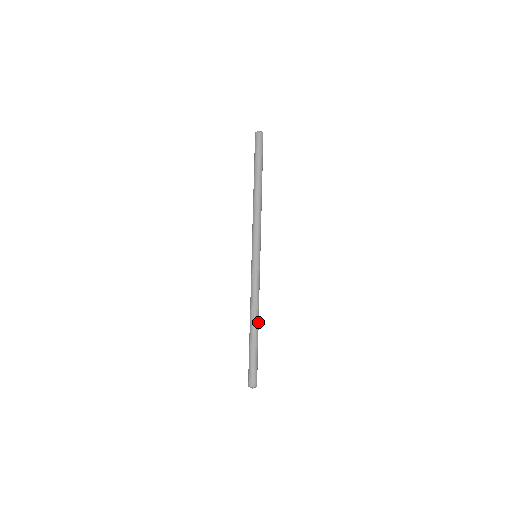
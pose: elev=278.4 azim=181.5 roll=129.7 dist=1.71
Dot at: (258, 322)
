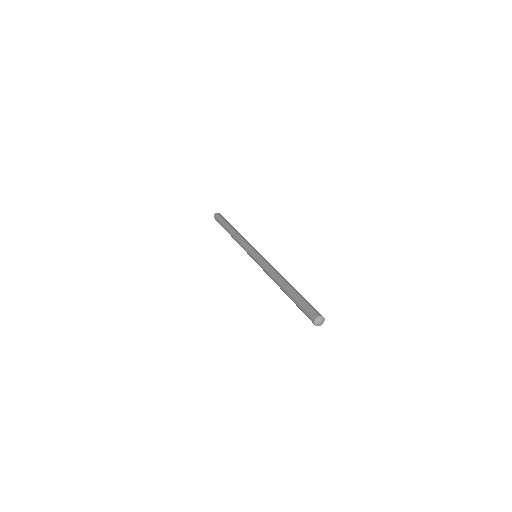
Dot at: (288, 282)
